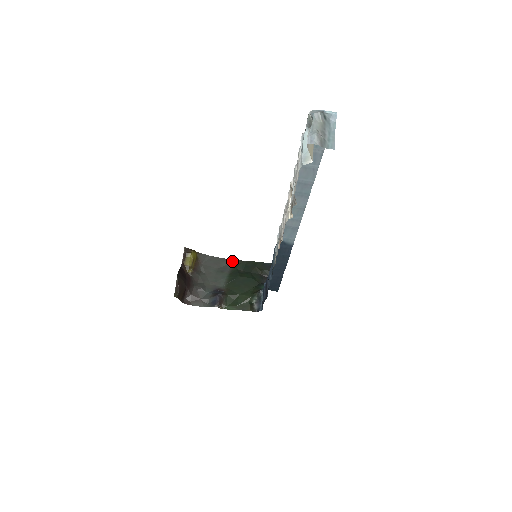
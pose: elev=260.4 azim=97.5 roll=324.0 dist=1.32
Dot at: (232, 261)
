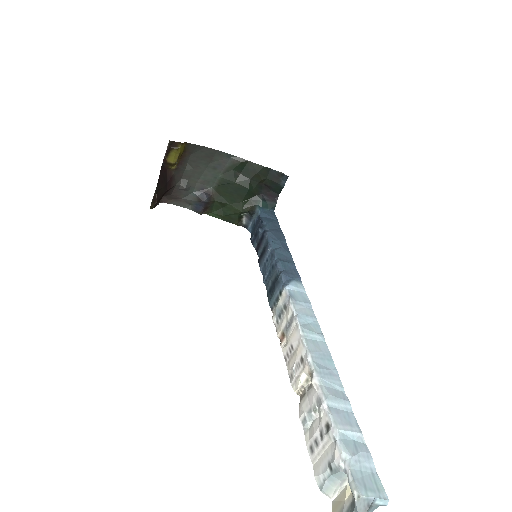
Dot at: (230, 157)
